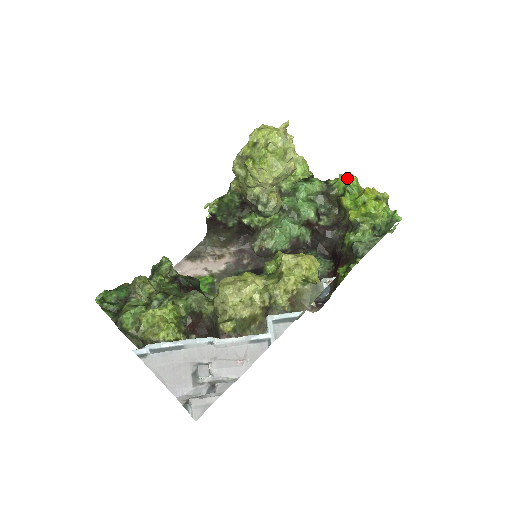
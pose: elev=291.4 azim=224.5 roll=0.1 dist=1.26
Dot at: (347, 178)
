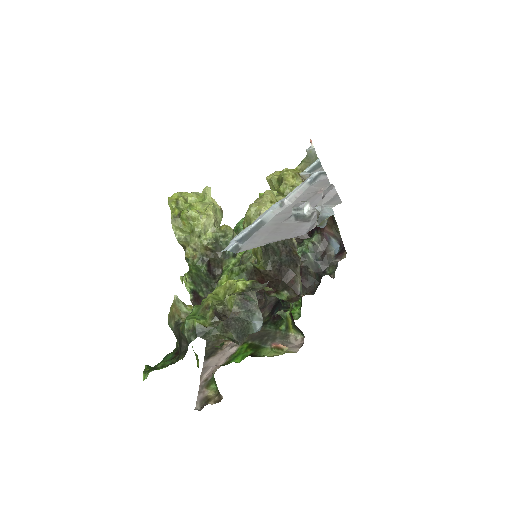
Dot at: occluded
